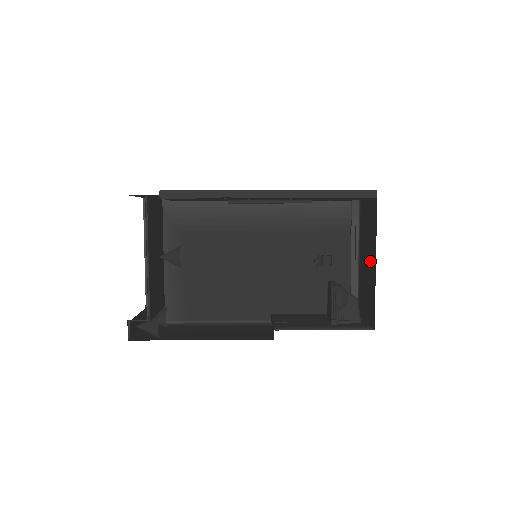
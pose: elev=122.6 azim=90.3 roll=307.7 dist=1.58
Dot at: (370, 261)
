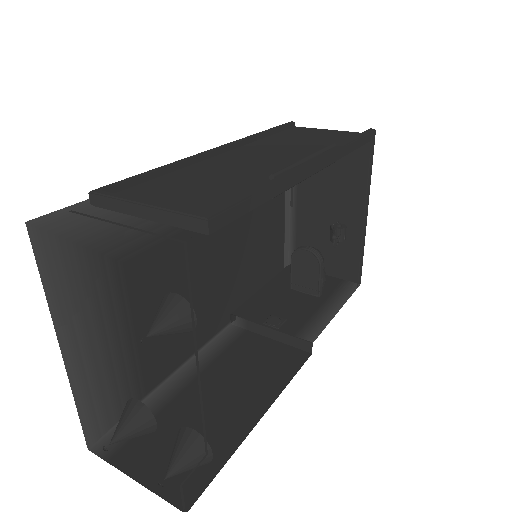
Dot at: (344, 211)
